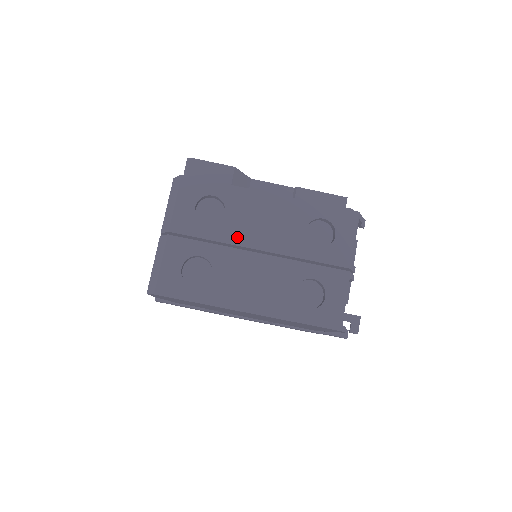
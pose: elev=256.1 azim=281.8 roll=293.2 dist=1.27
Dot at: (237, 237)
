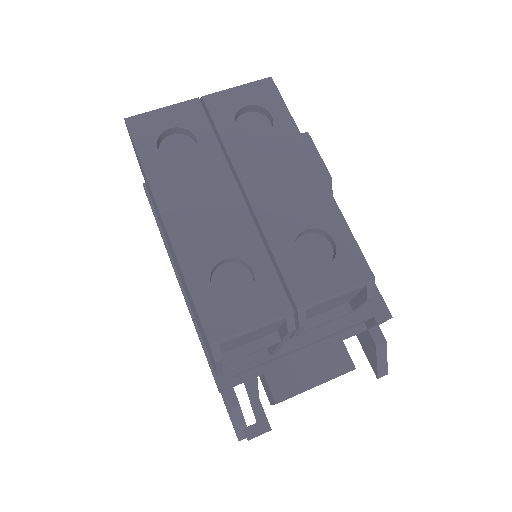
Dot at: (244, 162)
